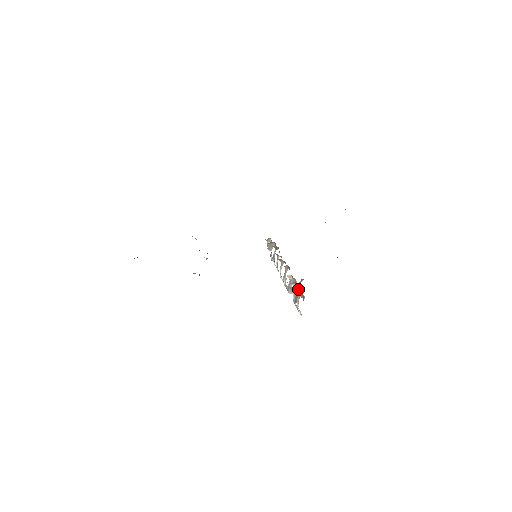
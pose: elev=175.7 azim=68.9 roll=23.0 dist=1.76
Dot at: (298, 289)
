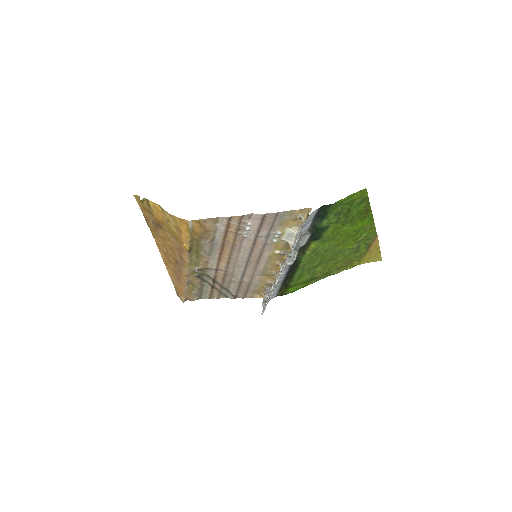
Dot at: (302, 229)
